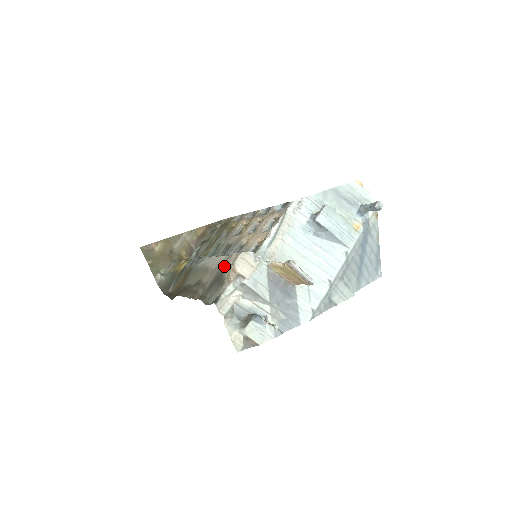
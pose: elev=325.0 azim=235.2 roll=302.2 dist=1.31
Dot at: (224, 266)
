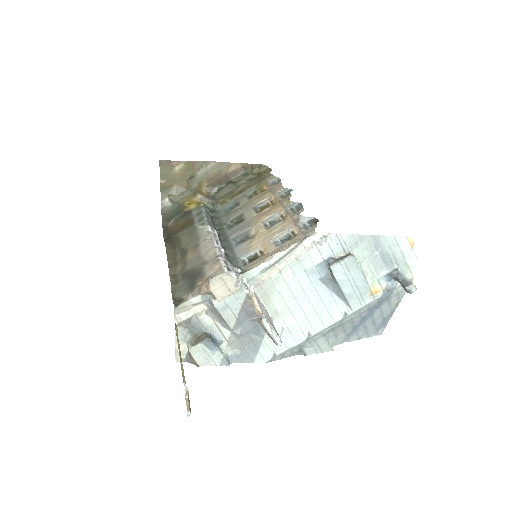
Dot at: (204, 269)
